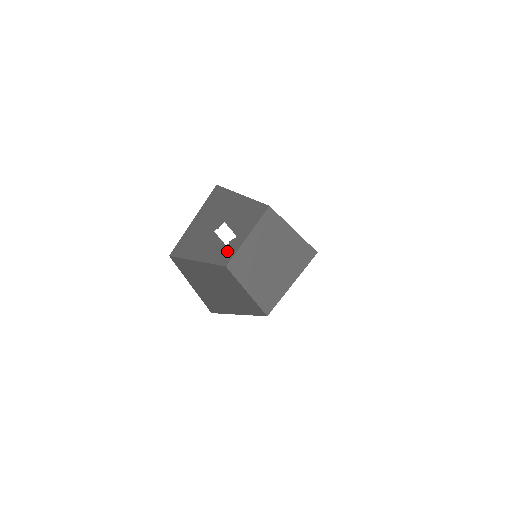
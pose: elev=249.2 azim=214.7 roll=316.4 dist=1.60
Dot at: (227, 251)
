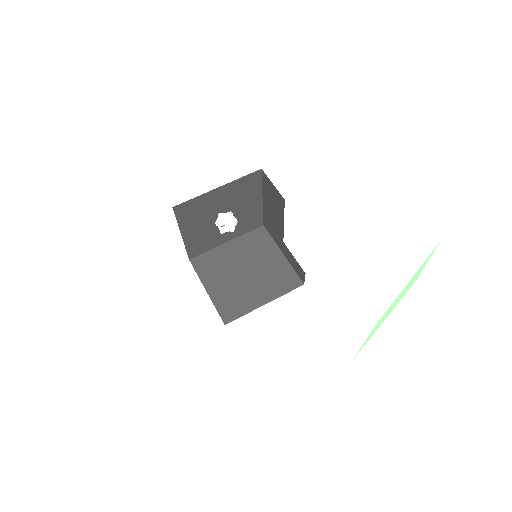
Dot at: (204, 244)
